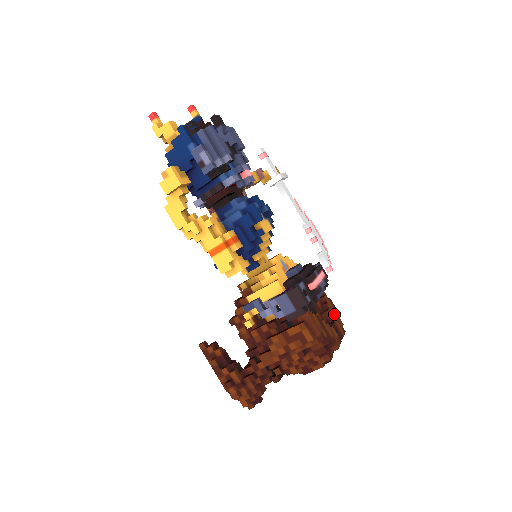
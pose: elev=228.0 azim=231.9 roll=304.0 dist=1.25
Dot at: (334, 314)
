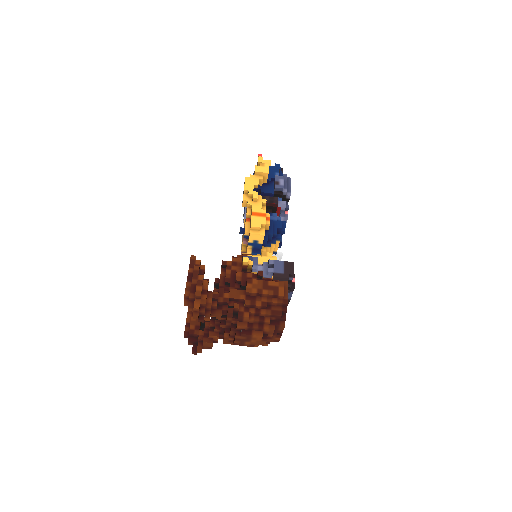
Dot at: occluded
